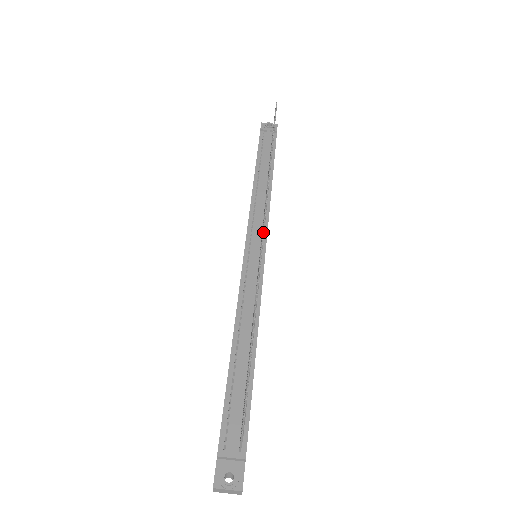
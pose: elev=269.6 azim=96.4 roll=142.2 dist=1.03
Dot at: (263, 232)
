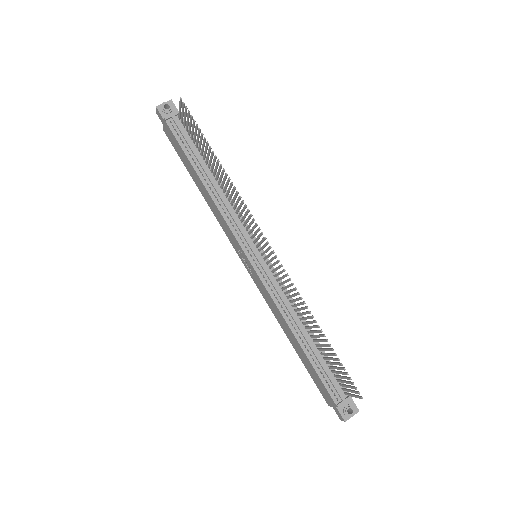
Dot at: (276, 255)
